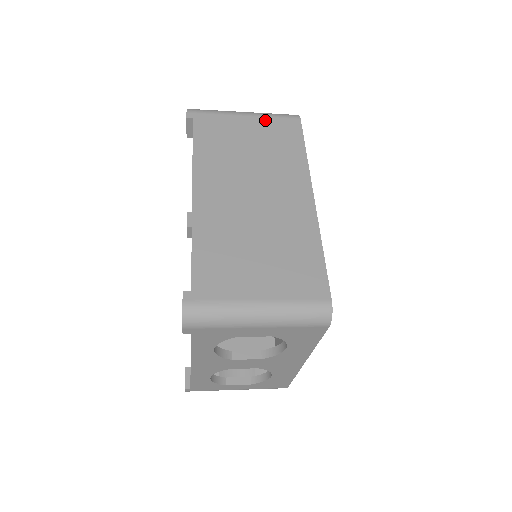
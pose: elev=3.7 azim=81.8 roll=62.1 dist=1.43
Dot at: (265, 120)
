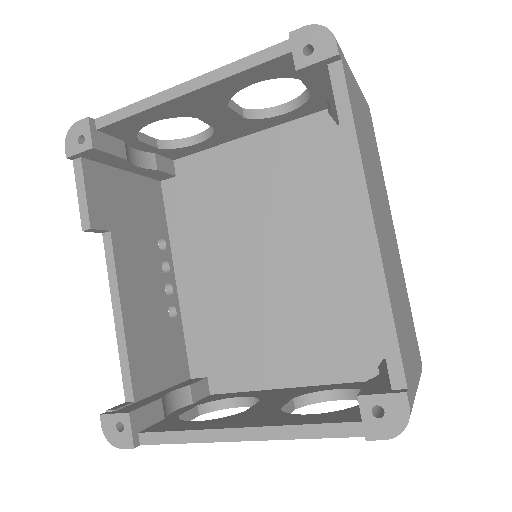
Dot at: (363, 98)
